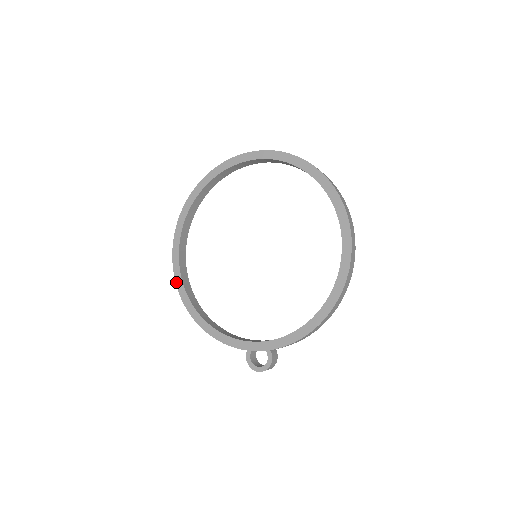
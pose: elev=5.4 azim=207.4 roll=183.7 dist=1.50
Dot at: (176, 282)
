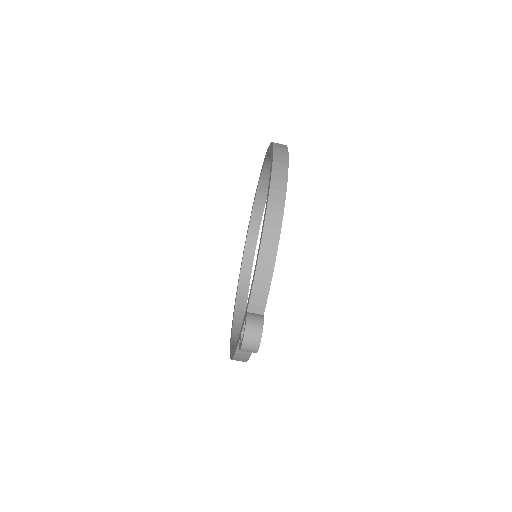
Dot at: (230, 342)
